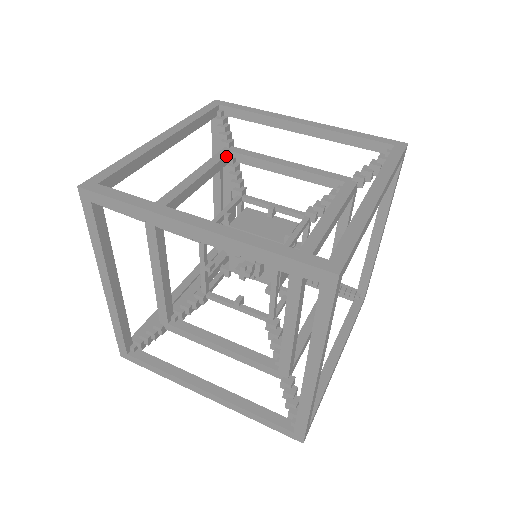
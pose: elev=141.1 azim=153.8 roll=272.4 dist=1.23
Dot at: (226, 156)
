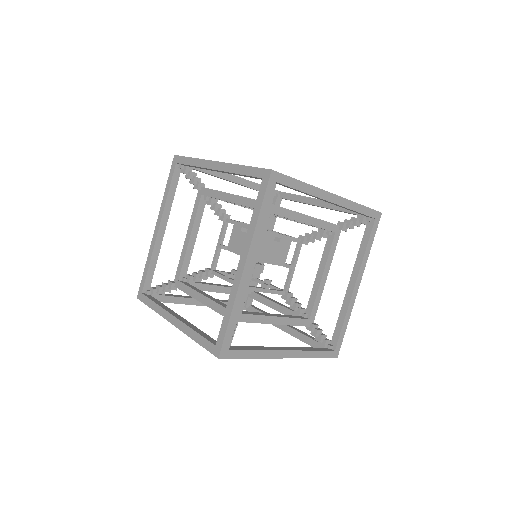
Dot at: (200, 202)
